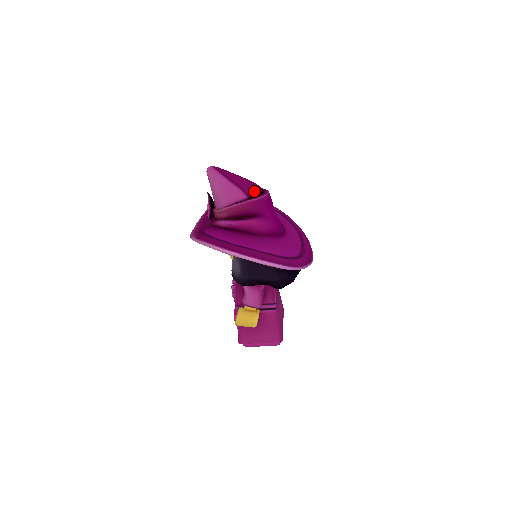
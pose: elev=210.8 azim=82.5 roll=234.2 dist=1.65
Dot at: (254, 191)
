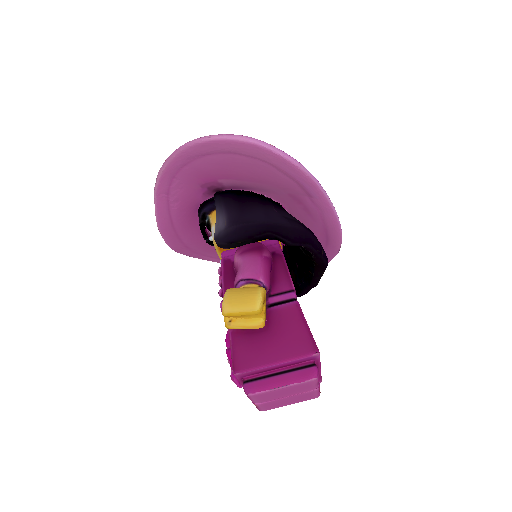
Dot at: occluded
